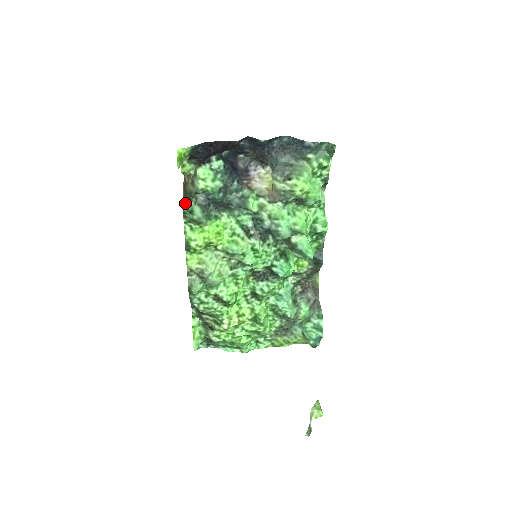
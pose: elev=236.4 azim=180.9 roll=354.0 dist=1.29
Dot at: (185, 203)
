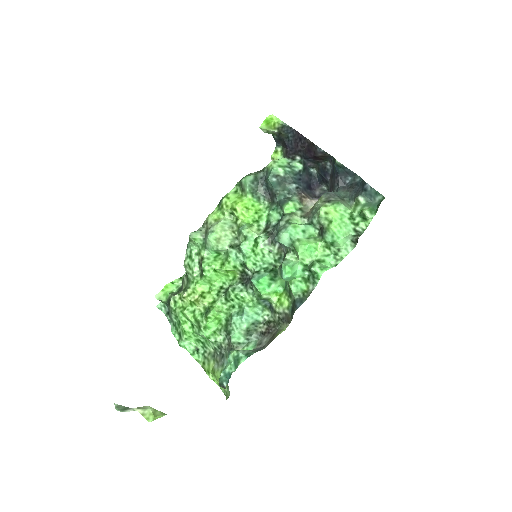
Dot at: (251, 173)
